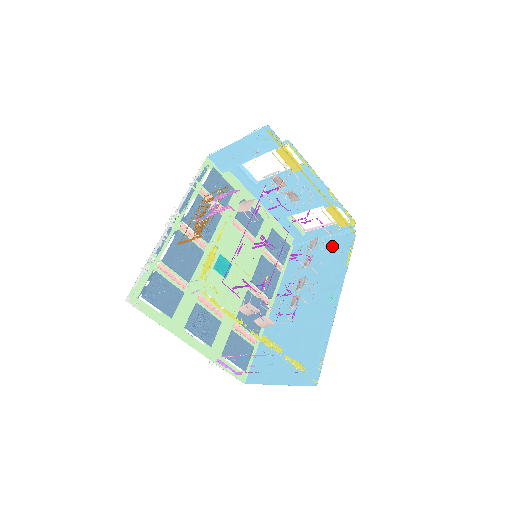
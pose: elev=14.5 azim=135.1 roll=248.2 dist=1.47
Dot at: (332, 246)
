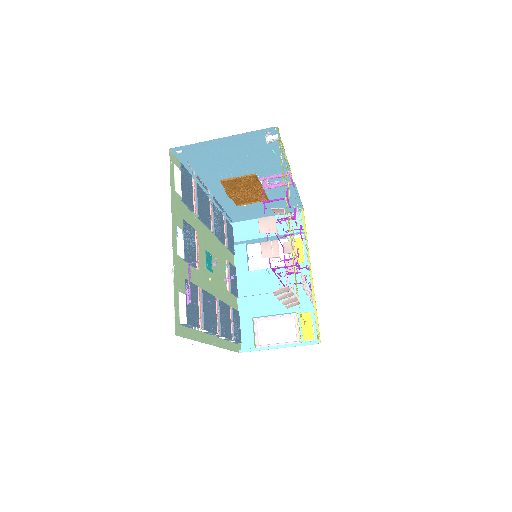
Dot at: occluded
